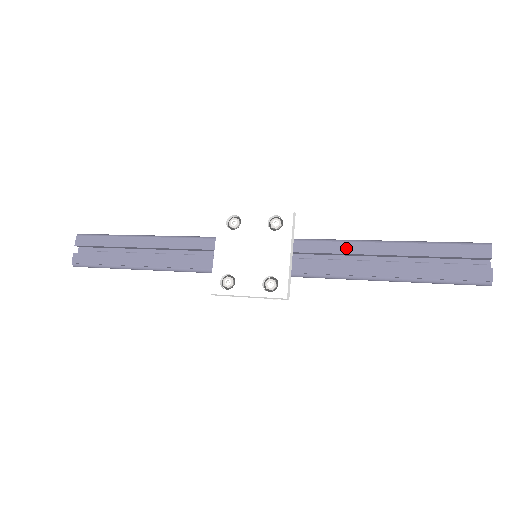
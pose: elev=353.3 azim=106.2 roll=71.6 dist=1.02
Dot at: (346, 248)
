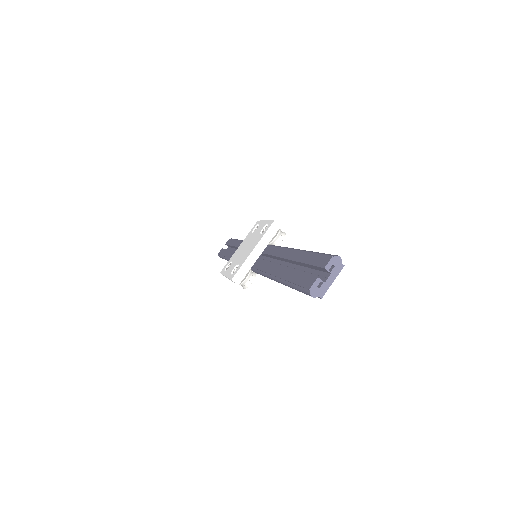
Dot at: (280, 252)
